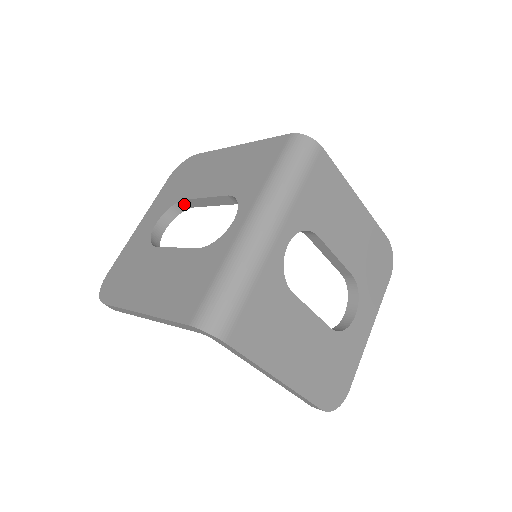
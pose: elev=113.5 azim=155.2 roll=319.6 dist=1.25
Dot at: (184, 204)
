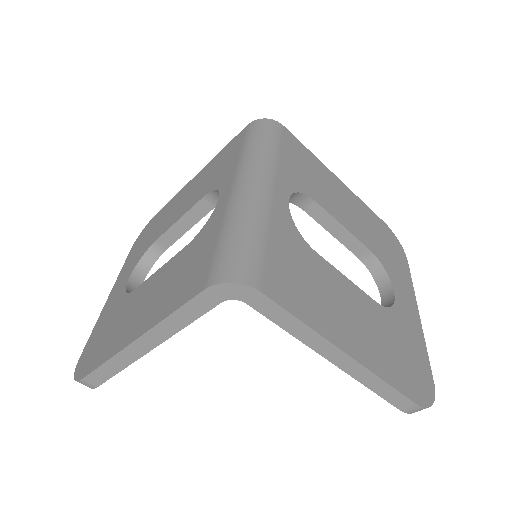
Dot at: (156, 249)
